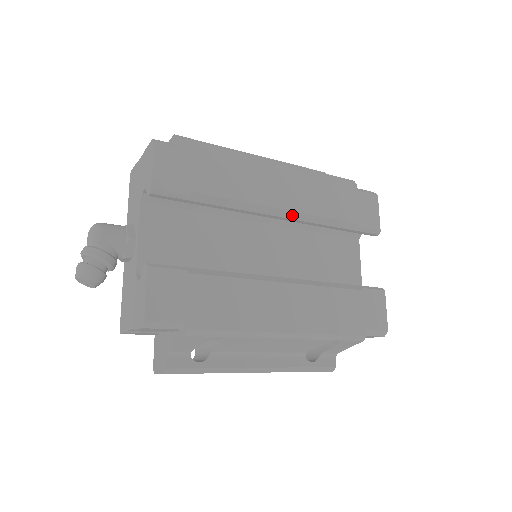
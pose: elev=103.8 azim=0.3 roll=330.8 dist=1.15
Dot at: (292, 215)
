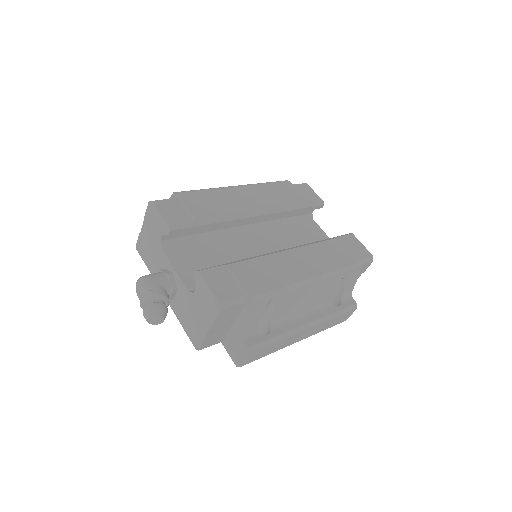
Dot at: (264, 212)
